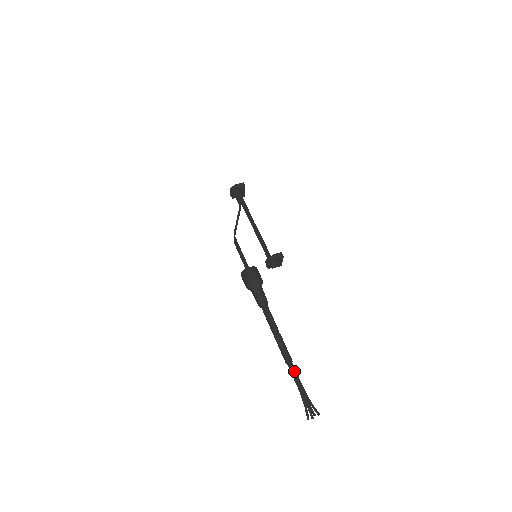
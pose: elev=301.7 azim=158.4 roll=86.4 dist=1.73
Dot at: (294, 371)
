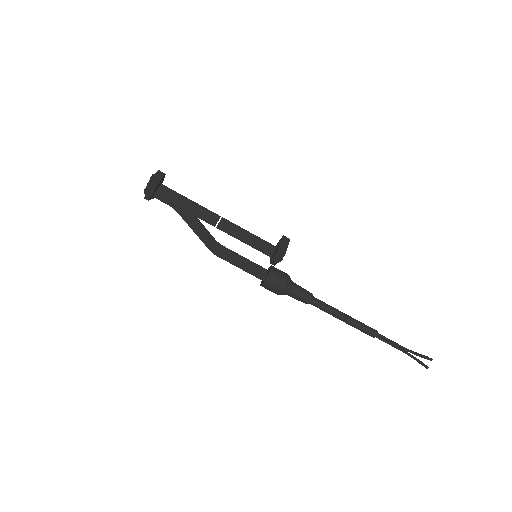
Dot at: (385, 342)
